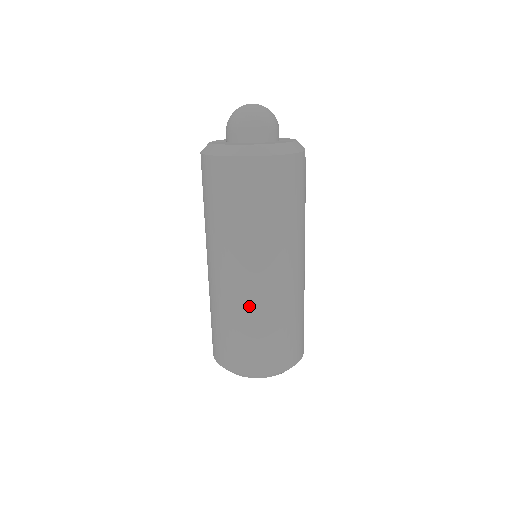
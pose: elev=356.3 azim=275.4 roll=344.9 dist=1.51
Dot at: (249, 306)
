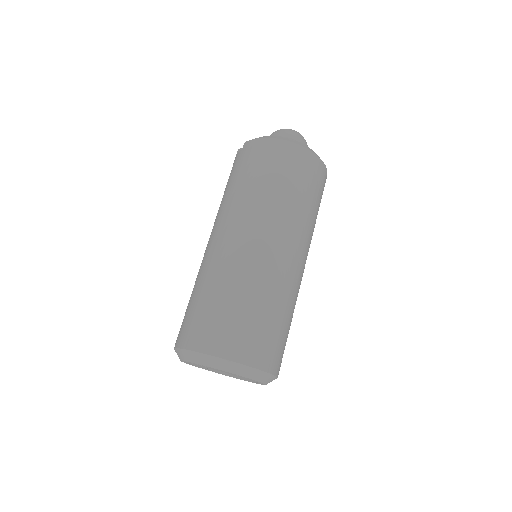
Dot at: (267, 279)
